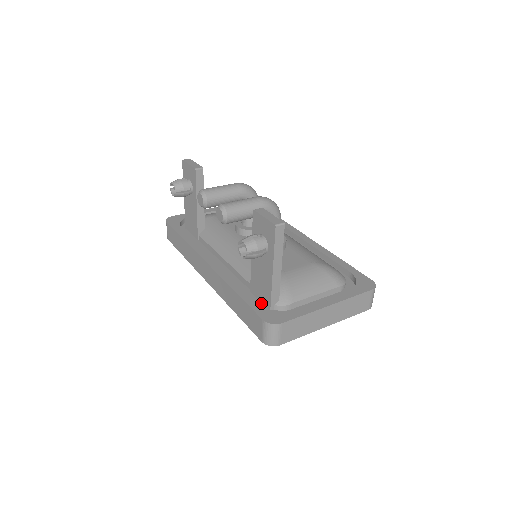
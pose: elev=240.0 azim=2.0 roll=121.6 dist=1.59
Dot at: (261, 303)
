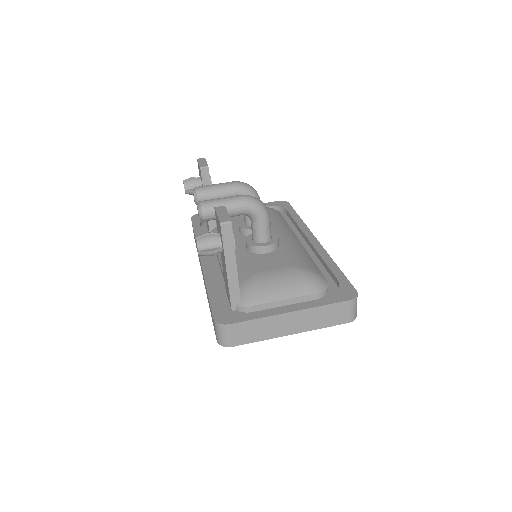
Dot at: (228, 302)
